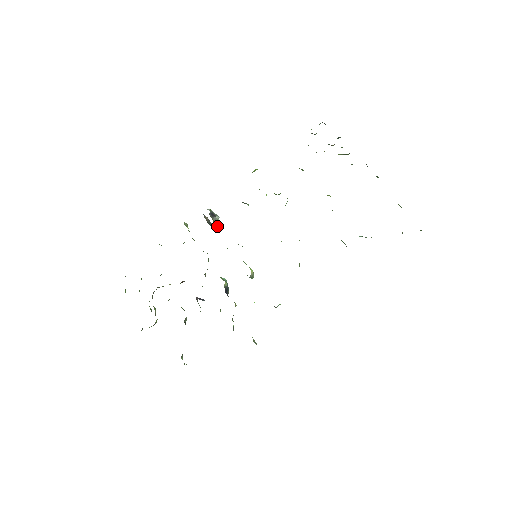
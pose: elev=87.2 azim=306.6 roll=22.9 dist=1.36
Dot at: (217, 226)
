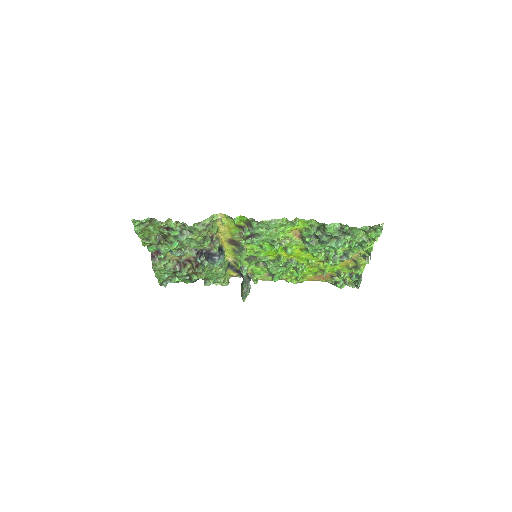
Dot at: (245, 283)
